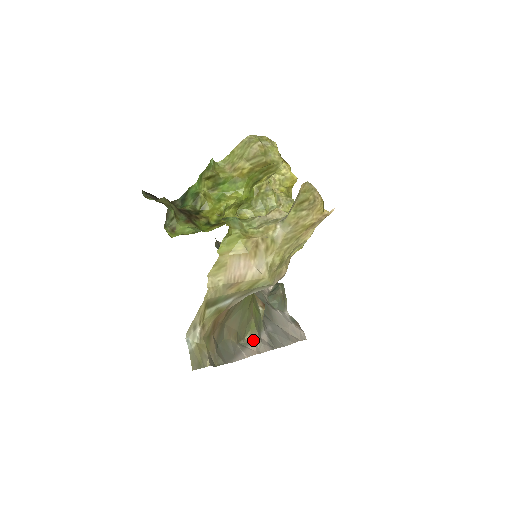
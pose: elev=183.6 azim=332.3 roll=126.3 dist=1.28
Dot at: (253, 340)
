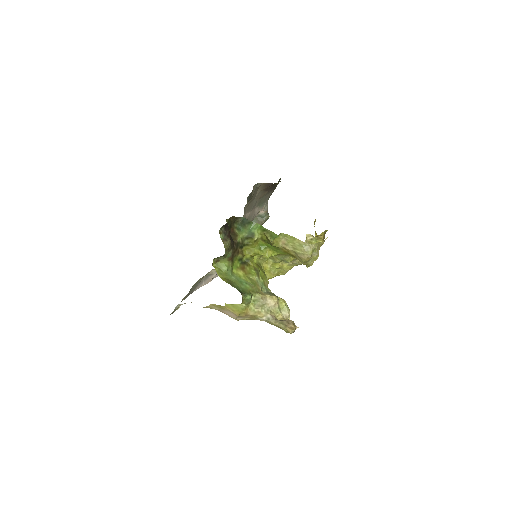
Dot at: (215, 272)
